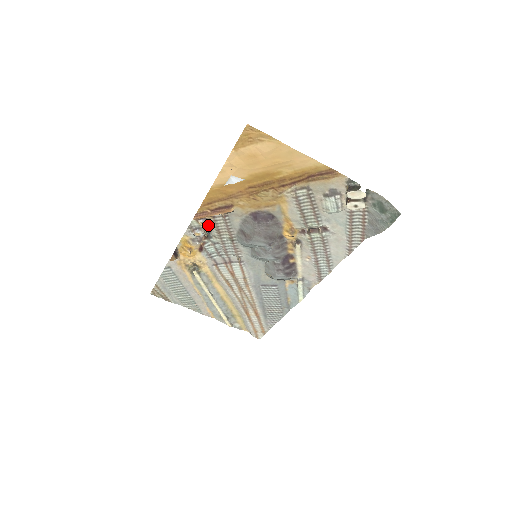
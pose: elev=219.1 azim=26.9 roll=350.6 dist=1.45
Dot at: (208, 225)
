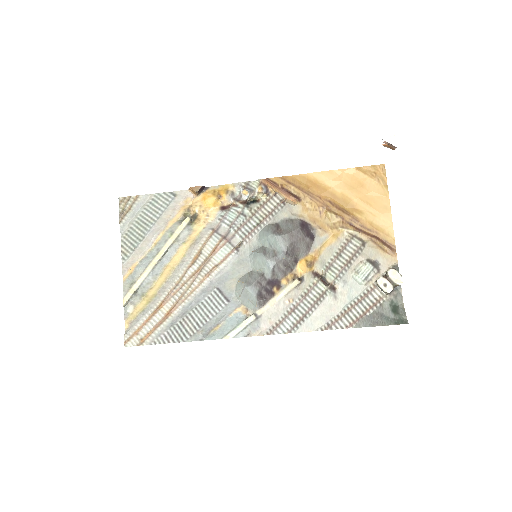
Dot at: (265, 193)
